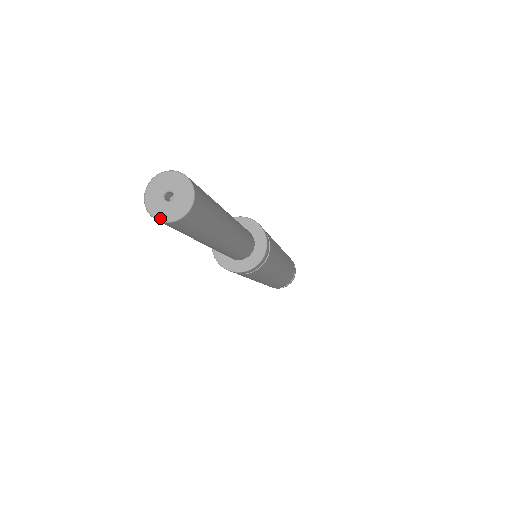
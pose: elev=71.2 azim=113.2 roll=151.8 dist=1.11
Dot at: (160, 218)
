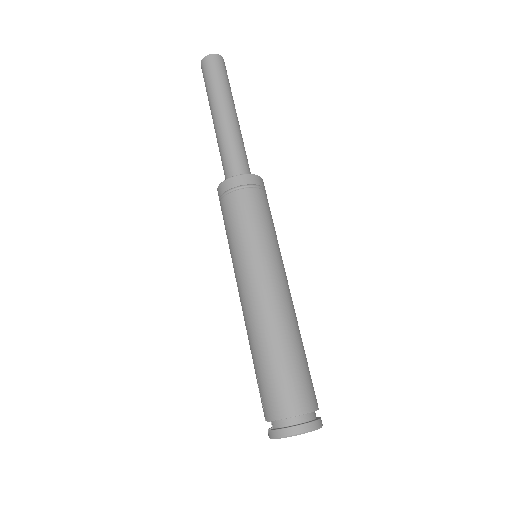
Dot at: (205, 57)
